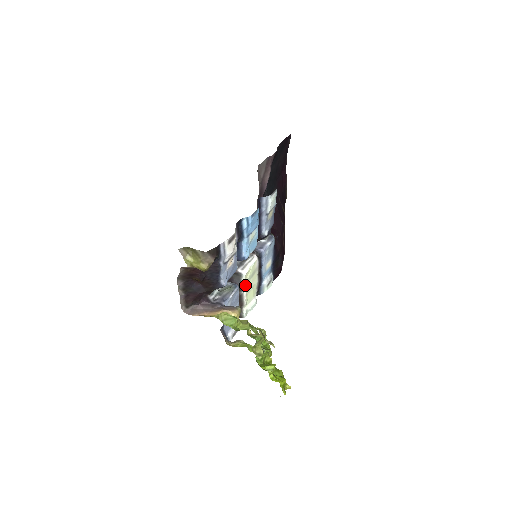
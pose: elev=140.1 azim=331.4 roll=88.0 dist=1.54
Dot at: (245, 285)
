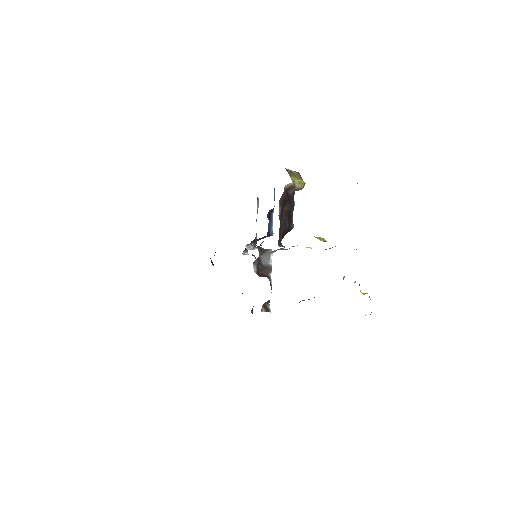
Dot at: (271, 267)
